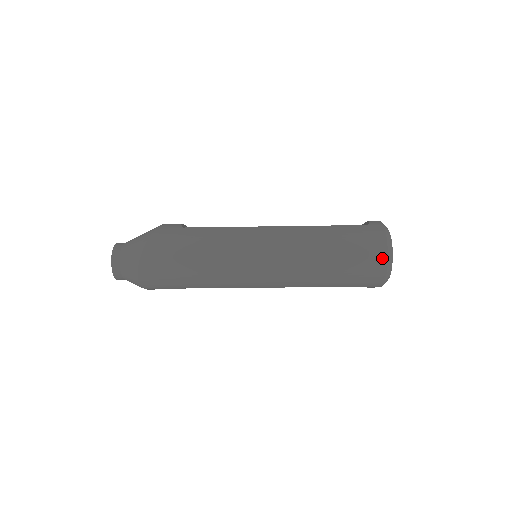
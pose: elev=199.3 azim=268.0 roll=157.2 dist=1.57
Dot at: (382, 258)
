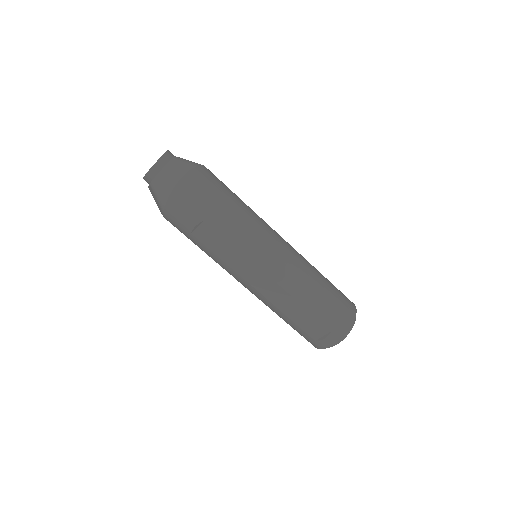
Dot at: (353, 309)
